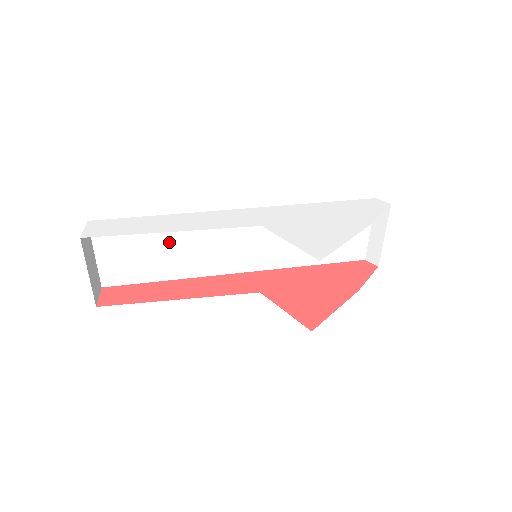
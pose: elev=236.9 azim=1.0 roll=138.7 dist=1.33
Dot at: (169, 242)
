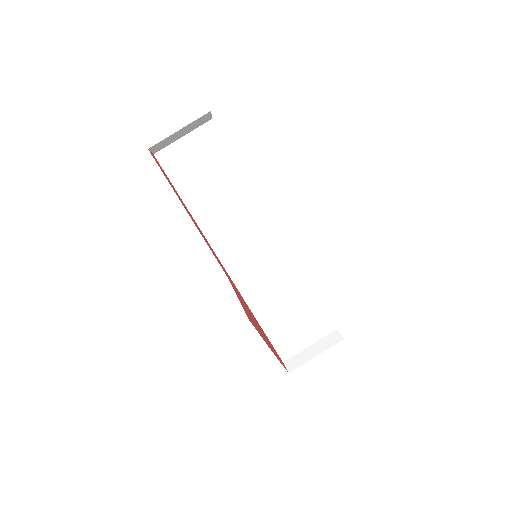
Dot at: (223, 189)
